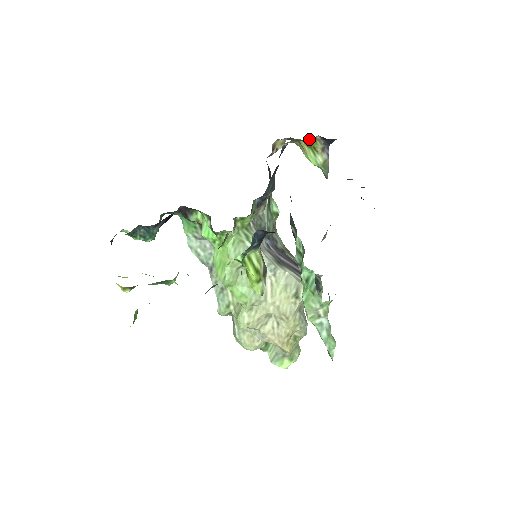
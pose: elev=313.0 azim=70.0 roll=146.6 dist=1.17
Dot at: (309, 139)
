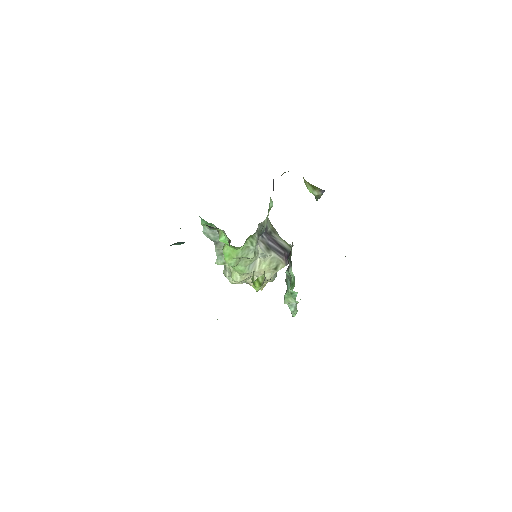
Dot at: (312, 185)
